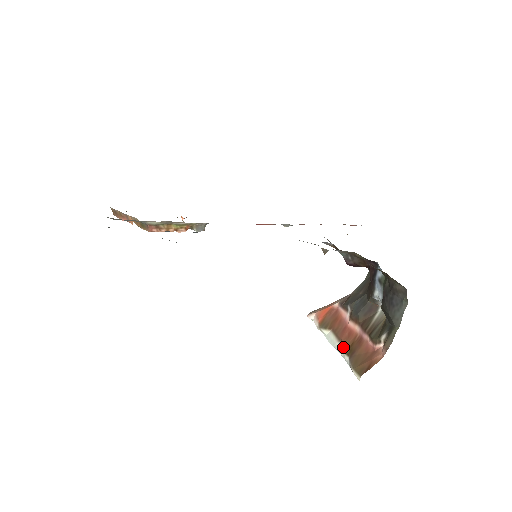
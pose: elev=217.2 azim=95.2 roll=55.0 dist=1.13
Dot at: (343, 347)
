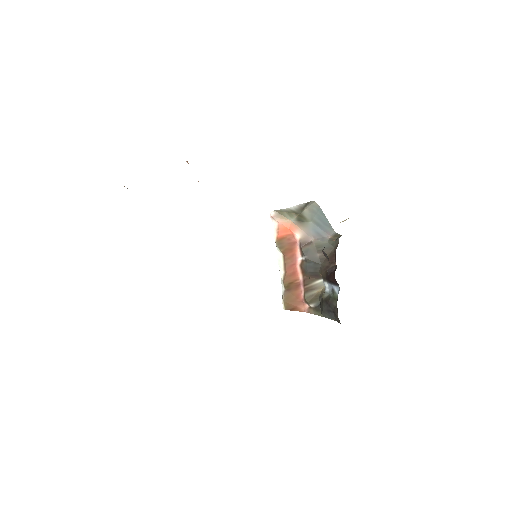
Dot at: (285, 280)
